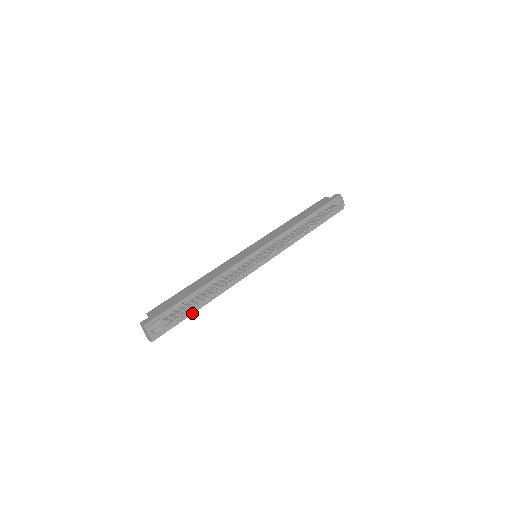
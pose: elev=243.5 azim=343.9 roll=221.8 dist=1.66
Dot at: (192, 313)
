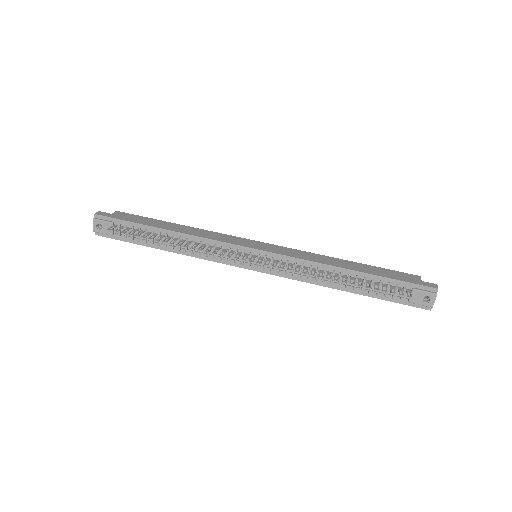
Dot at: (145, 245)
